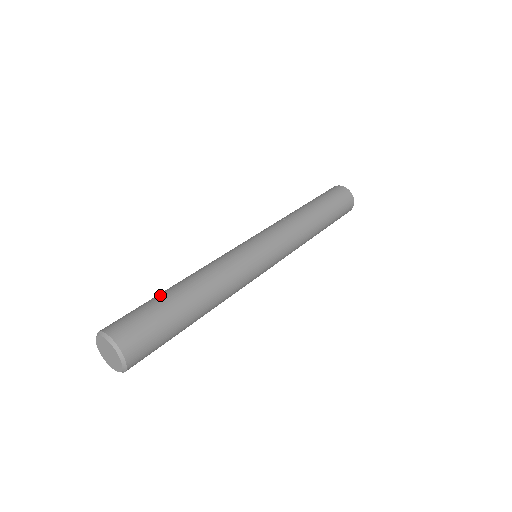
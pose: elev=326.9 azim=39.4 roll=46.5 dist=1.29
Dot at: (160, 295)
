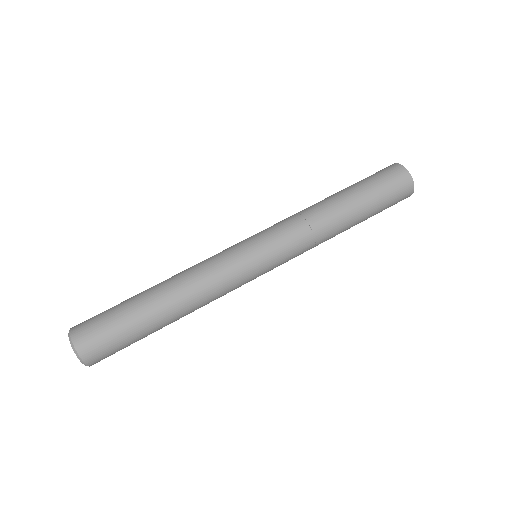
Dot at: (132, 302)
